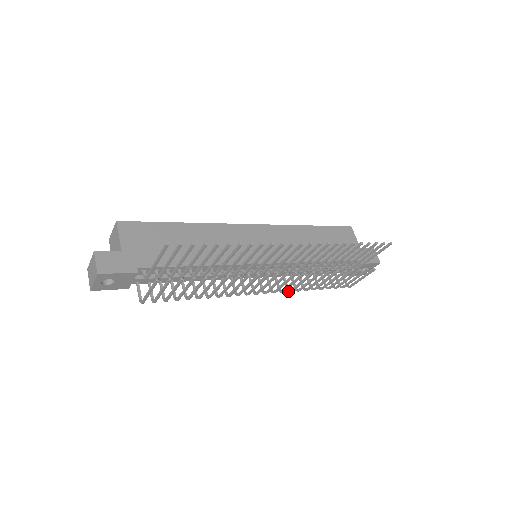
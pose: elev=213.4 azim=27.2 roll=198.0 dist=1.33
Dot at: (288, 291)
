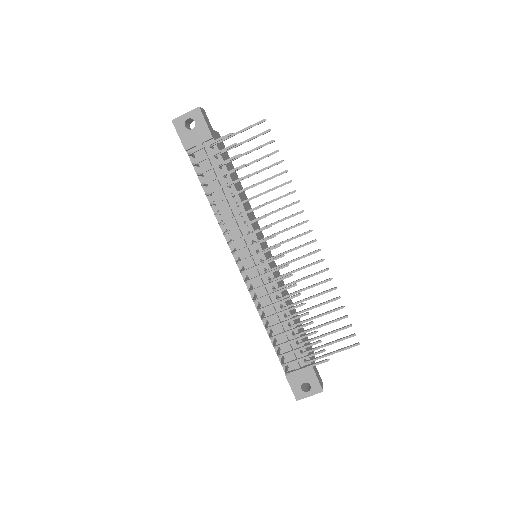
Dot at: (254, 299)
